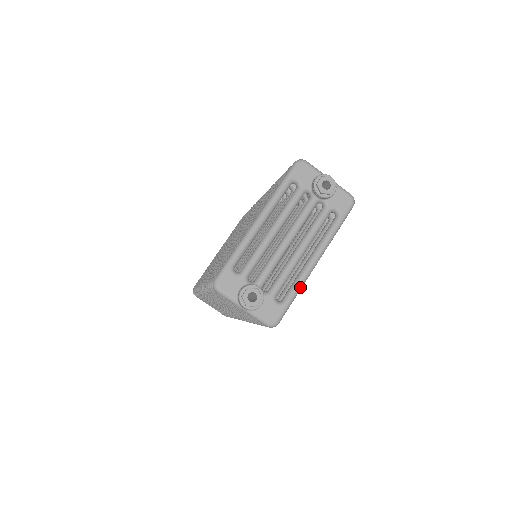
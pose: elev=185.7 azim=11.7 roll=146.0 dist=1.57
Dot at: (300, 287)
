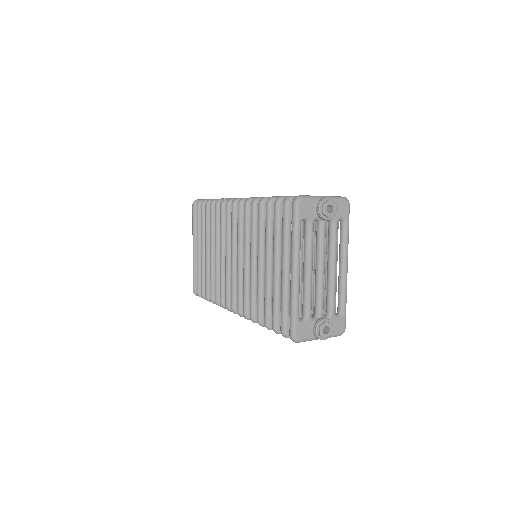
Dot at: (346, 294)
